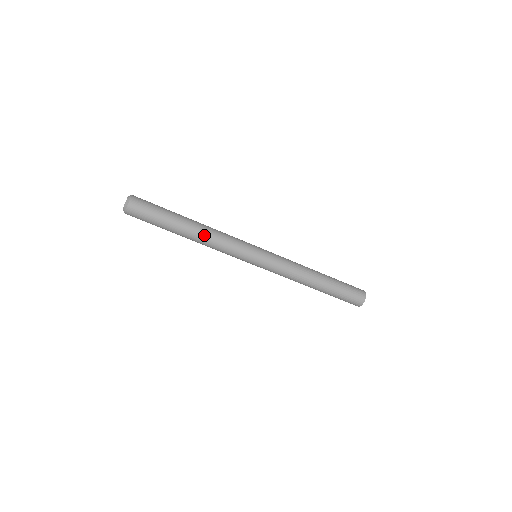
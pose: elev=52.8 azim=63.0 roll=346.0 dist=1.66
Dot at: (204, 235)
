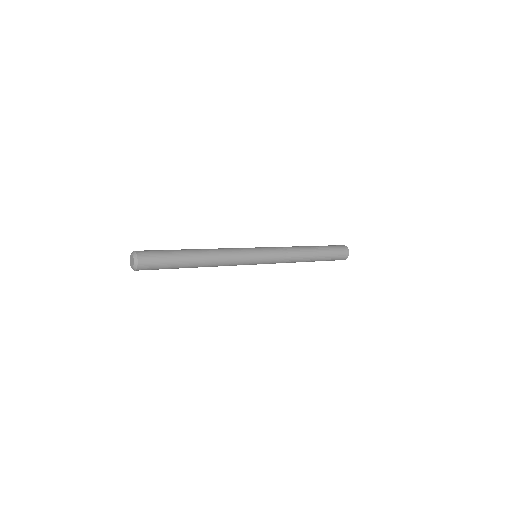
Dot at: (211, 259)
